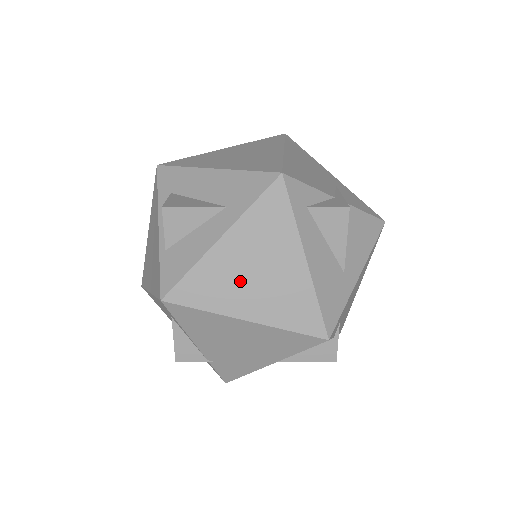
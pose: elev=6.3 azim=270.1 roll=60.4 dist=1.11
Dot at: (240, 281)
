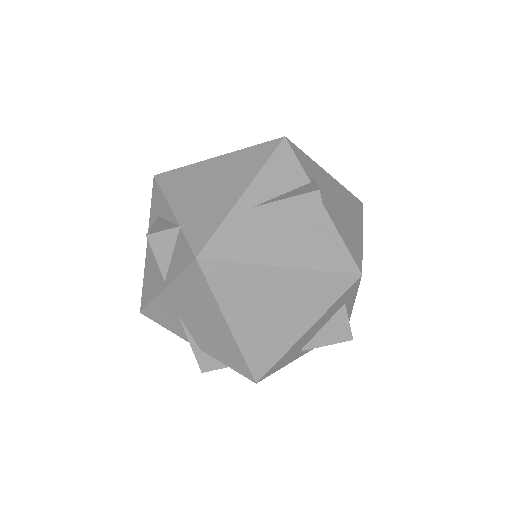
Dot at: occluded
